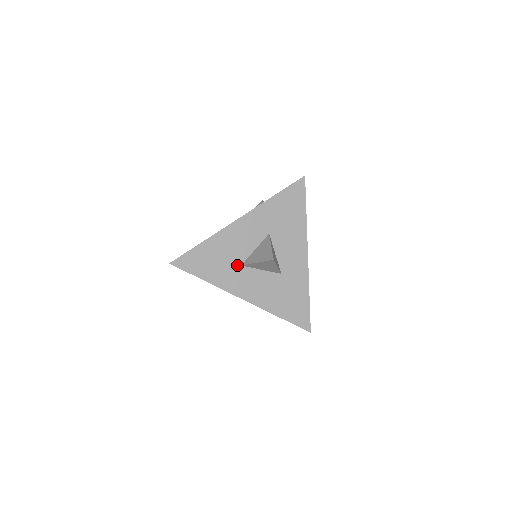
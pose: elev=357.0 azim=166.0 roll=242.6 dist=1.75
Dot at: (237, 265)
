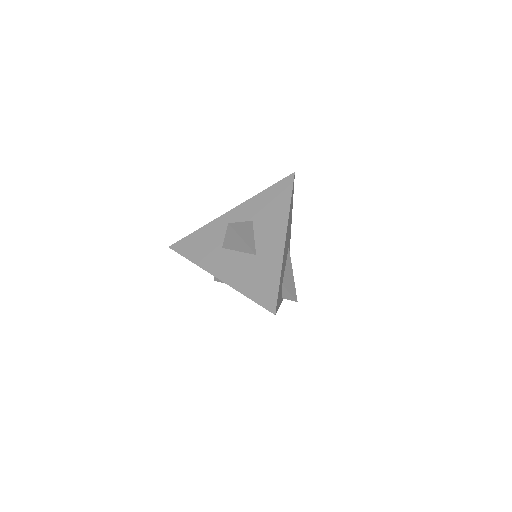
Dot at: (219, 248)
